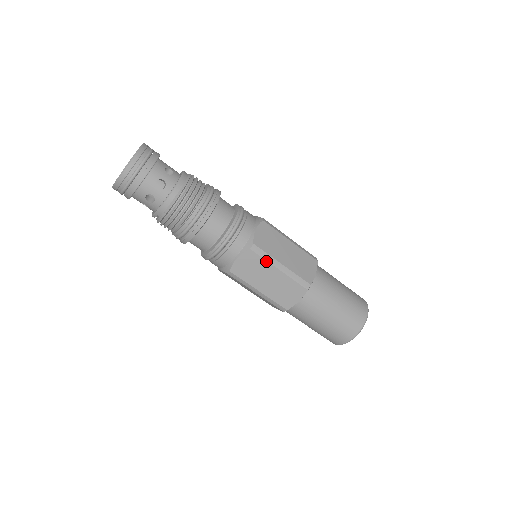
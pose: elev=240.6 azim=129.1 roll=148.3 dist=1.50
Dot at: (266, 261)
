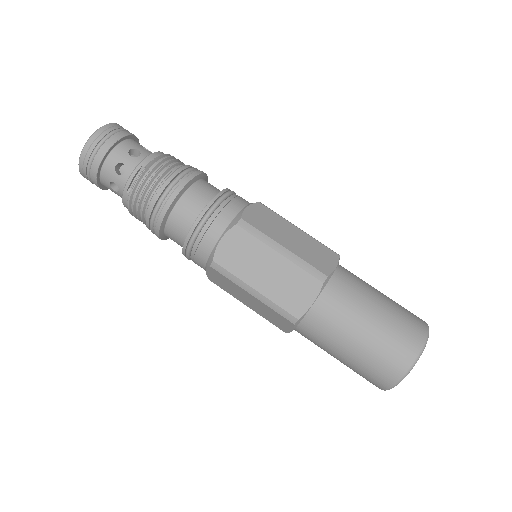
Dot at: (280, 217)
